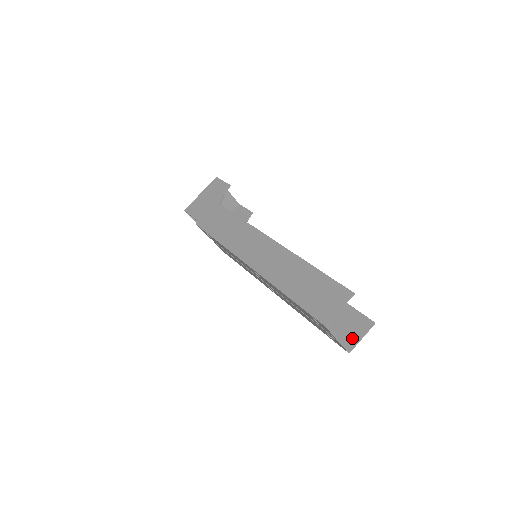
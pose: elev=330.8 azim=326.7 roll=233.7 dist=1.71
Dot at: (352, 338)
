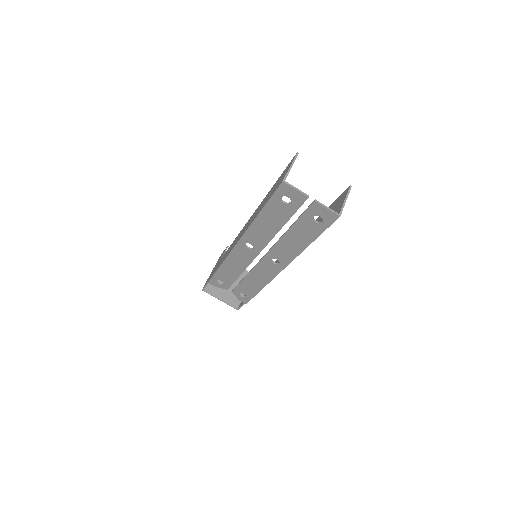
Dot at: (338, 209)
